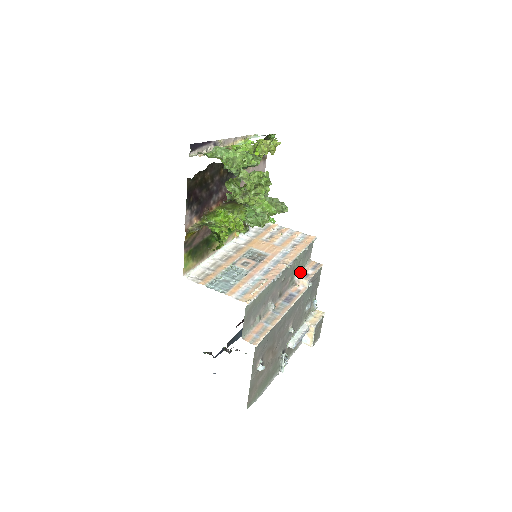
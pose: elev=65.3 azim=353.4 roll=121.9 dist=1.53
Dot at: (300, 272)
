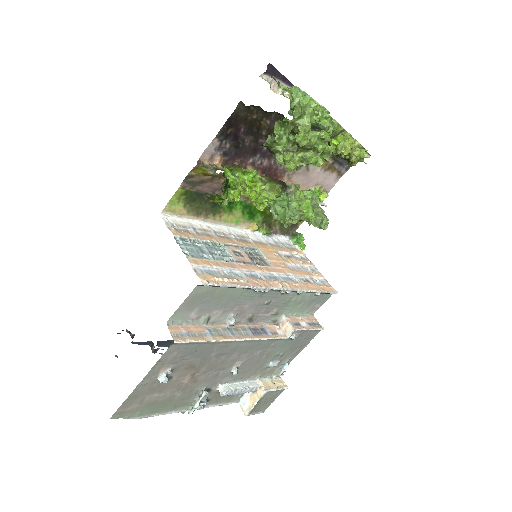
Dot at: (292, 315)
